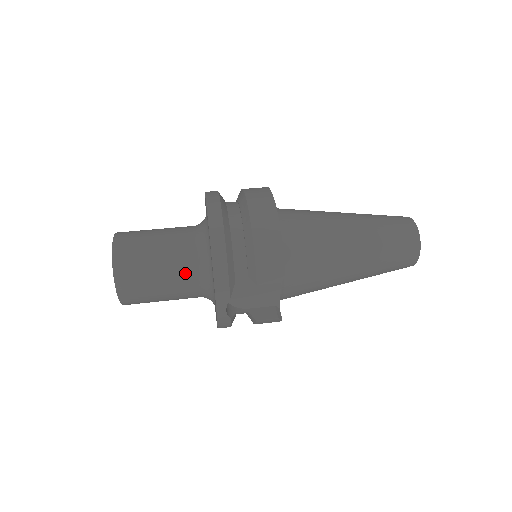
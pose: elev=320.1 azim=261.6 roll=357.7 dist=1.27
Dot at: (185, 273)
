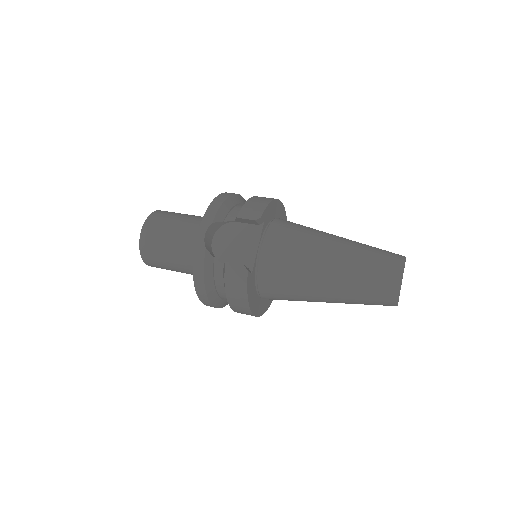
Dot at: (194, 226)
